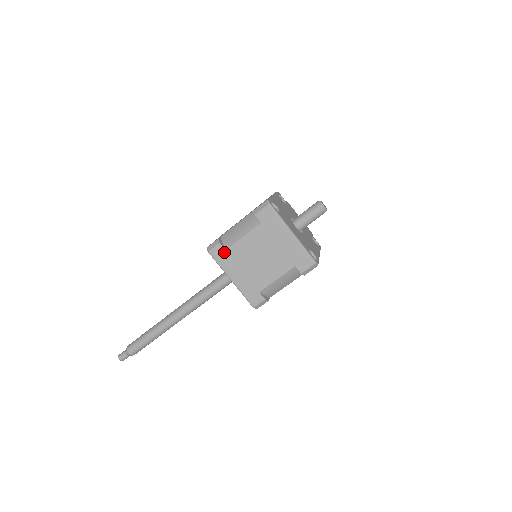
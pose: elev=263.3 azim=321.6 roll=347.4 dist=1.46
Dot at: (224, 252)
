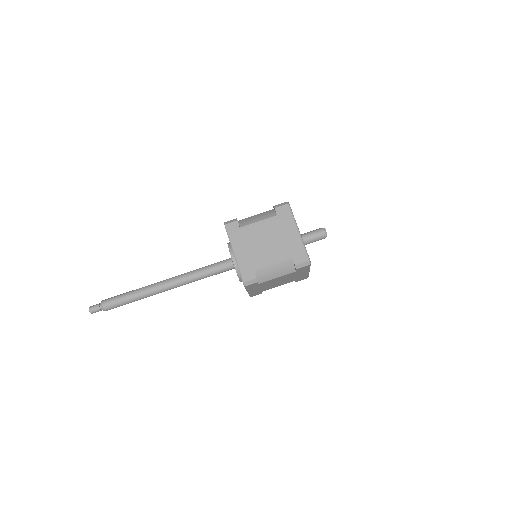
Dot at: (238, 229)
